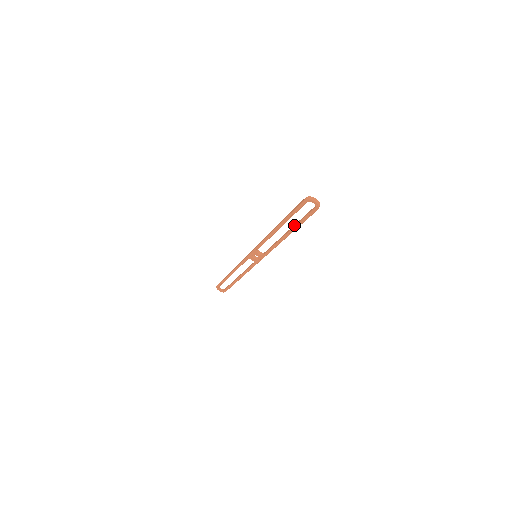
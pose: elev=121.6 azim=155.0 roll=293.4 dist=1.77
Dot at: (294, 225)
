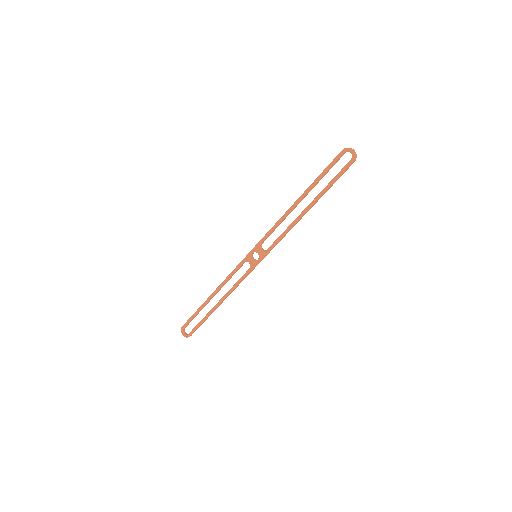
Dot at: (319, 194)
